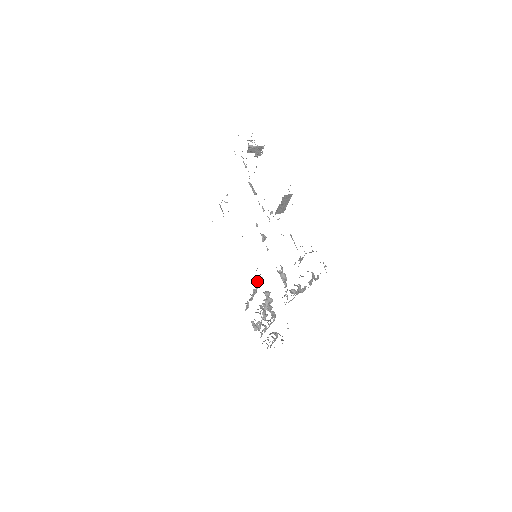
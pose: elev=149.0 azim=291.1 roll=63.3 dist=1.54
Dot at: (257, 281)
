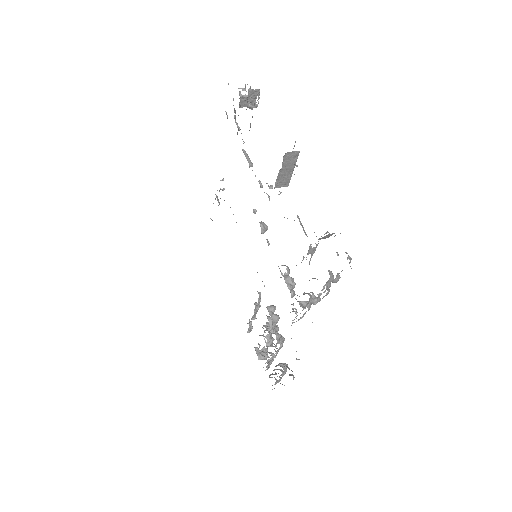
Dot at: occluded
